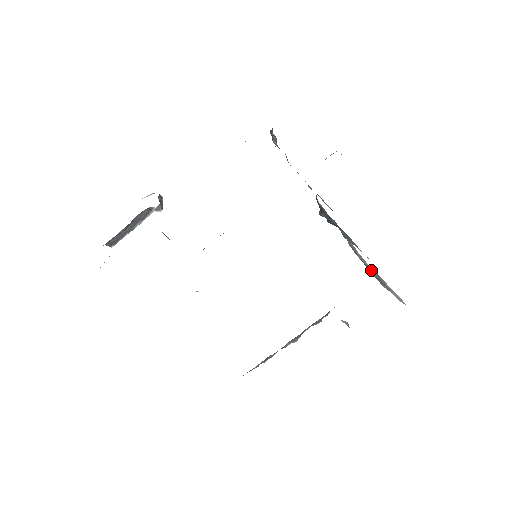
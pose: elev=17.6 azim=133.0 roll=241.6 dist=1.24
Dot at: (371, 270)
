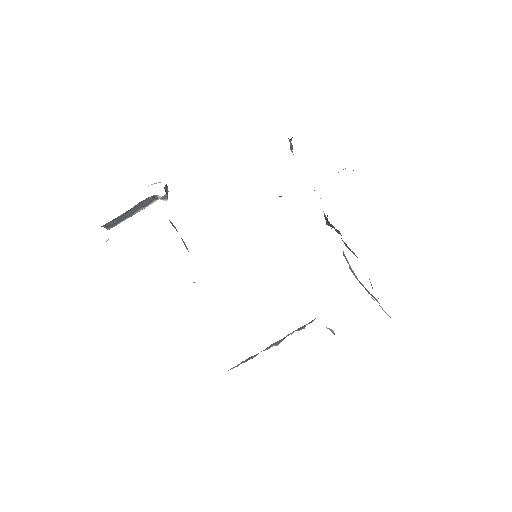
Dot at: occluded
